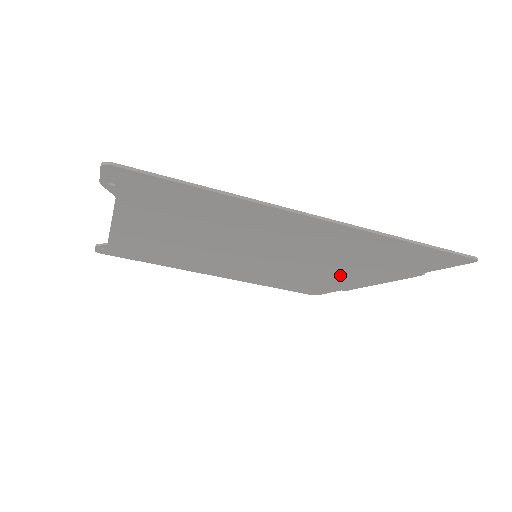
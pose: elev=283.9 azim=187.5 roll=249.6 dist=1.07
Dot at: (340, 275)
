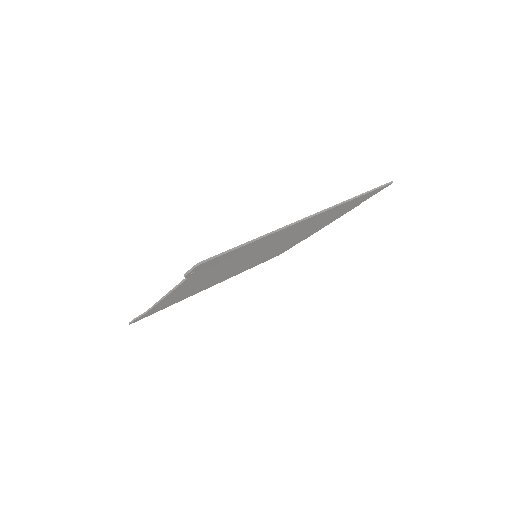
Dot at: occluded
